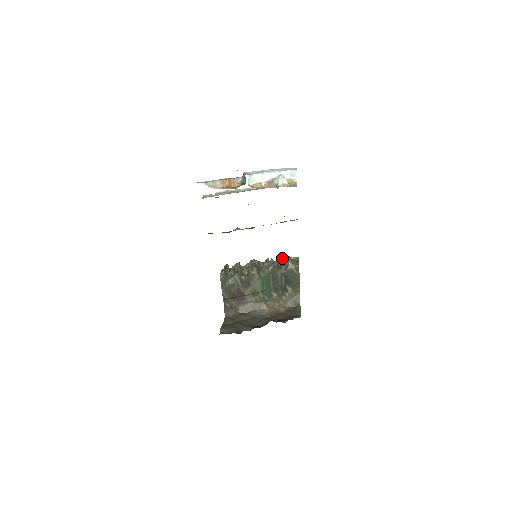
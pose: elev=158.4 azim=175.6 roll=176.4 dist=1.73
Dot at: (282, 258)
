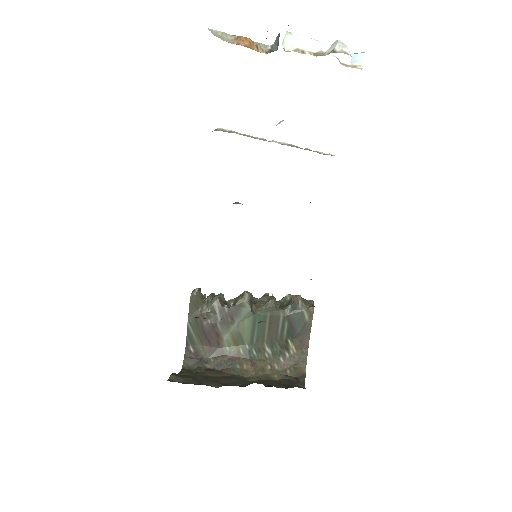
Dot at: (289, 296)
